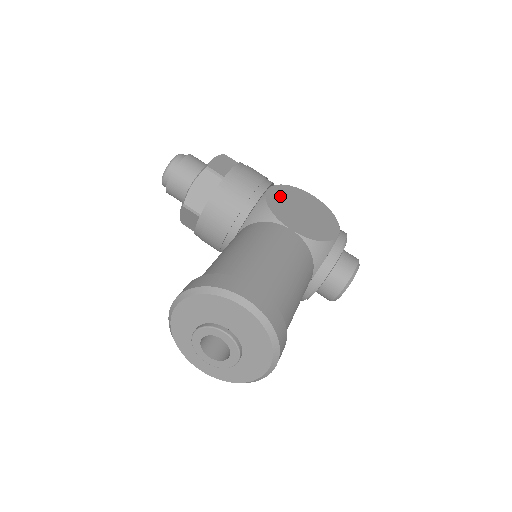
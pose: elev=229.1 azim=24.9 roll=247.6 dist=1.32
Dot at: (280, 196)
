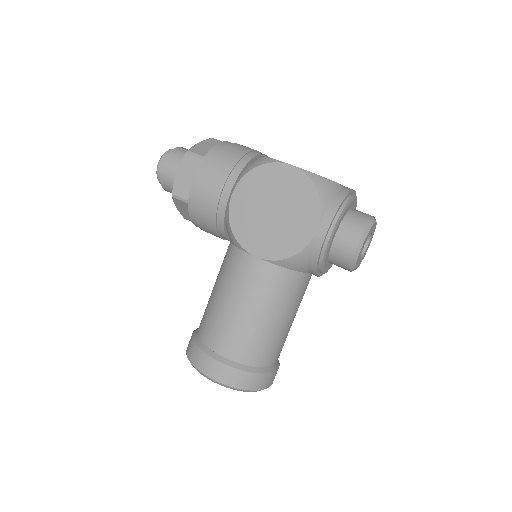
Dot at: (245, 200)
